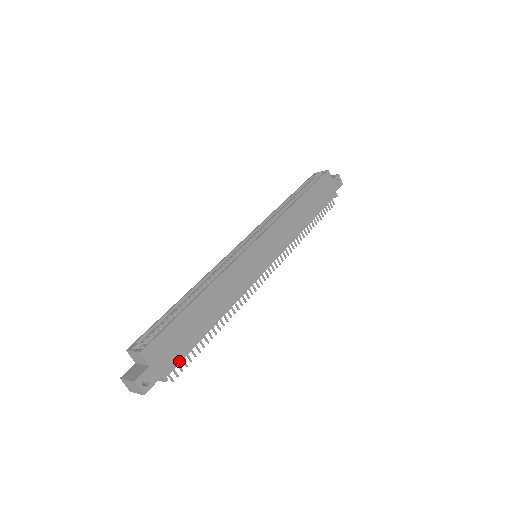
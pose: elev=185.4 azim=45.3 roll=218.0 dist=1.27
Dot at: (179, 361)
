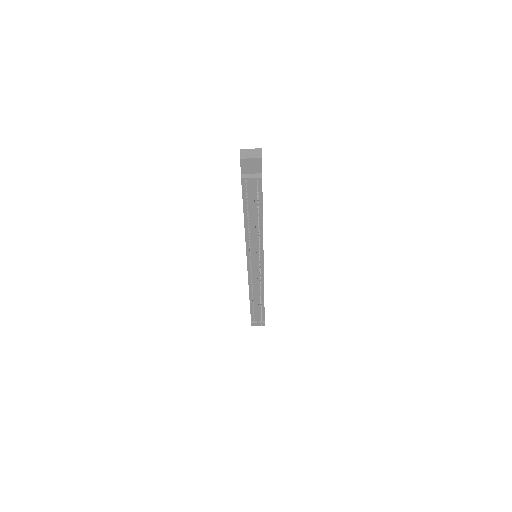
Dot at: occluded
